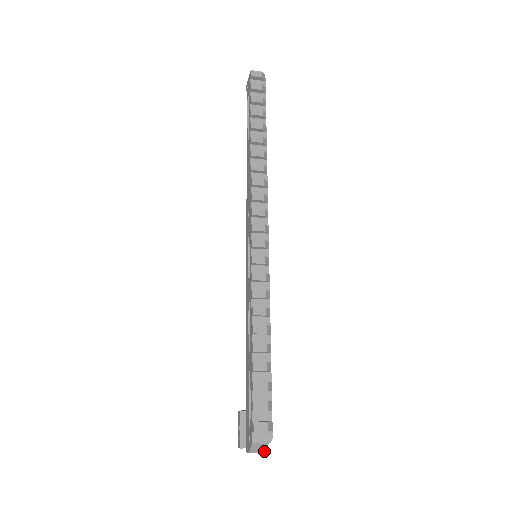
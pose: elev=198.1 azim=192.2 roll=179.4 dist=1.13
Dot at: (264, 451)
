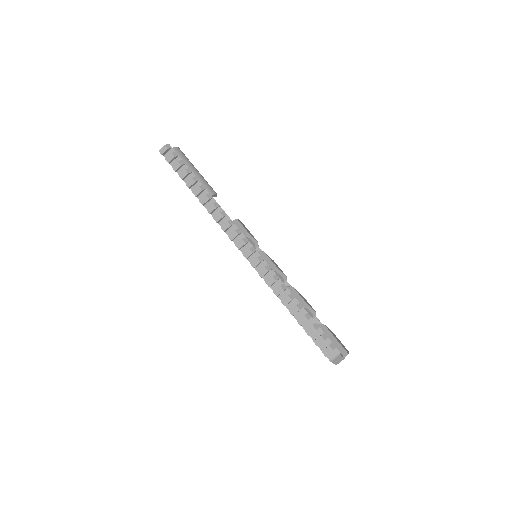
Dot at: (343, 358)
